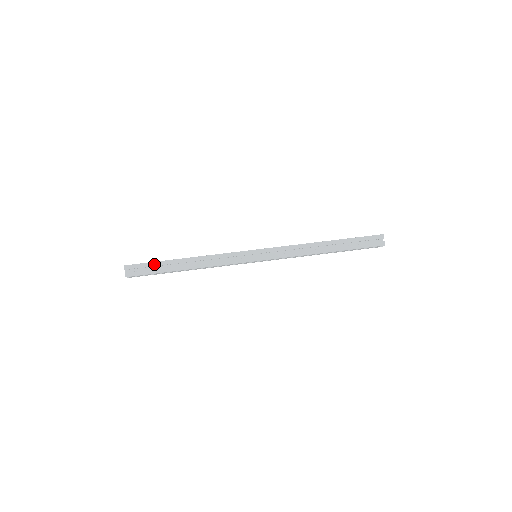
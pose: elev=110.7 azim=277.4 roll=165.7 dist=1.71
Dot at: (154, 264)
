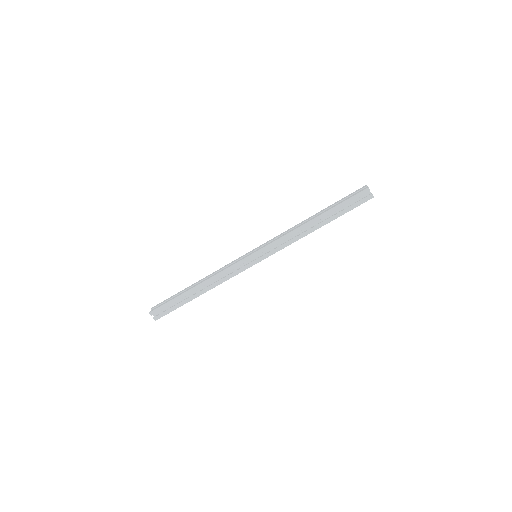
Dot at: (173, 302)
